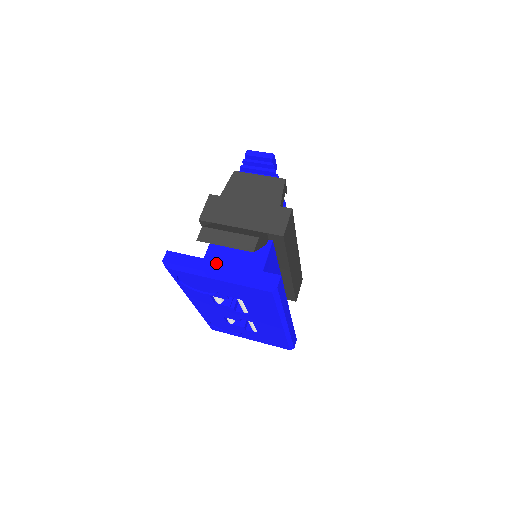
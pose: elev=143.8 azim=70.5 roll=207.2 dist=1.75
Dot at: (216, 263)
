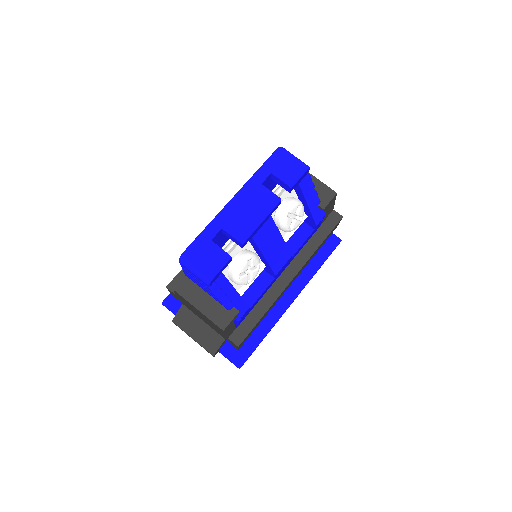
Dot at: occluded
